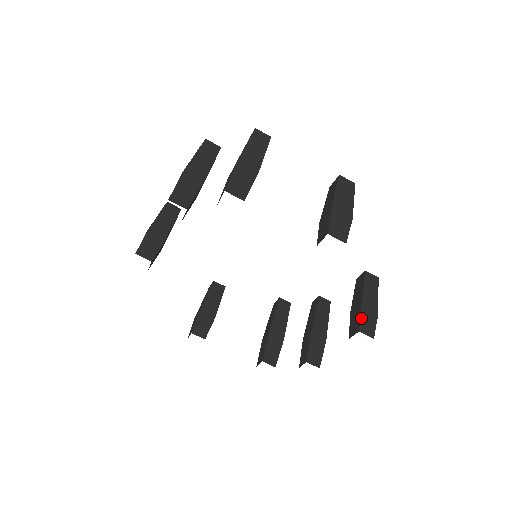
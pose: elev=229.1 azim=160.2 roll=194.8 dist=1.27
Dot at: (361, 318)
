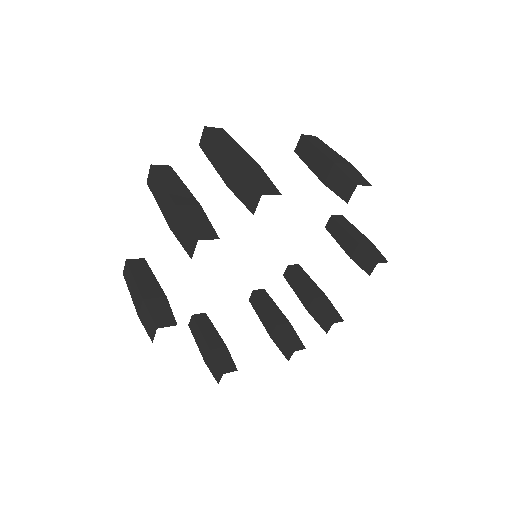
Dot at: (368, 253)
